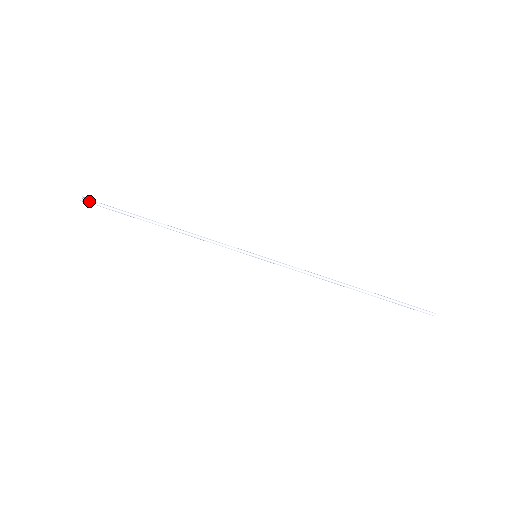
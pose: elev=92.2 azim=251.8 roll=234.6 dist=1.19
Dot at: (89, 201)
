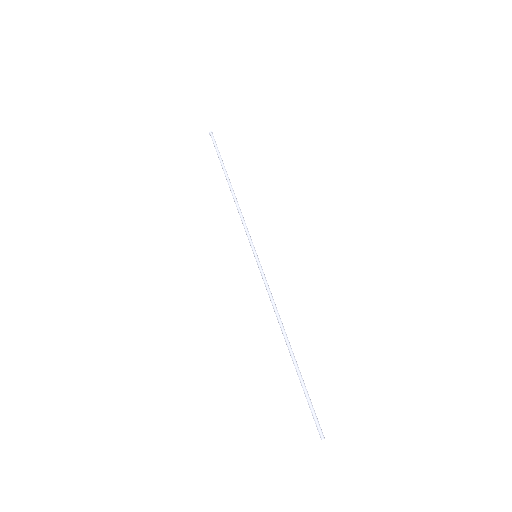
Dot at: (212, 137)
